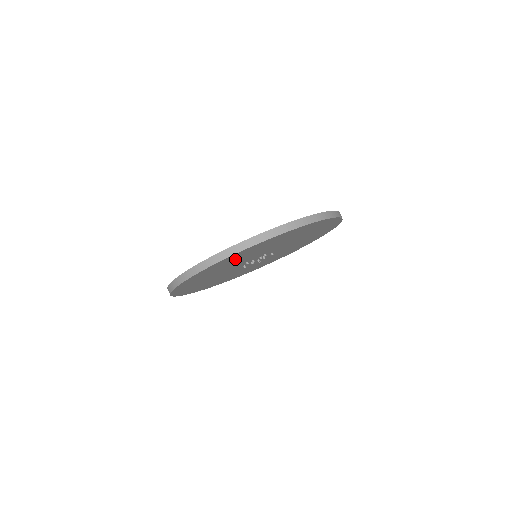
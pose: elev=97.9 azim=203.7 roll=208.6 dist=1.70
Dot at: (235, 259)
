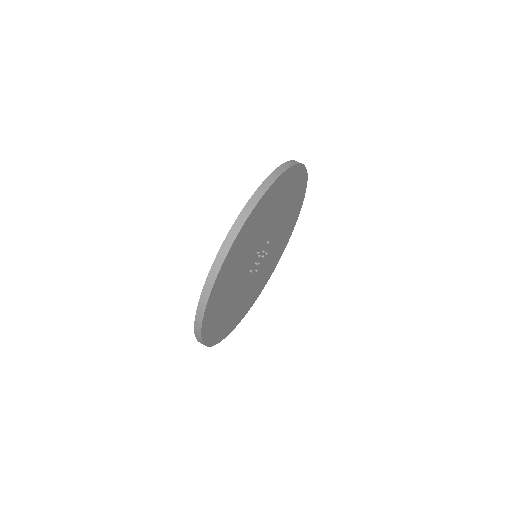
Dot at: (223, 292)
